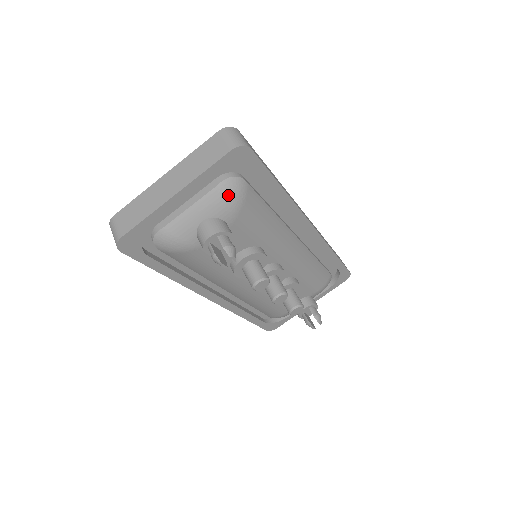
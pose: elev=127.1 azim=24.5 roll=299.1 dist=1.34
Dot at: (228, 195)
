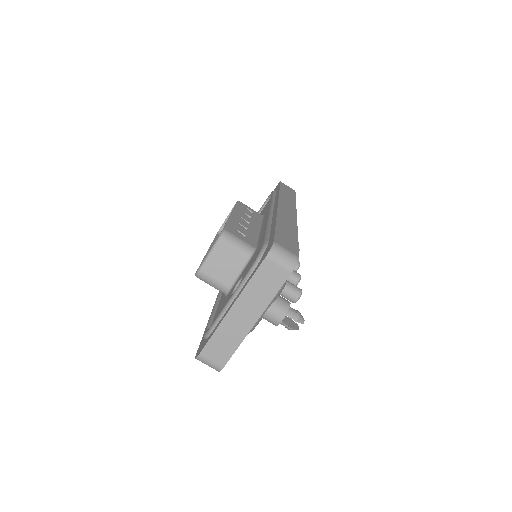
Dot at: (282, 286)
